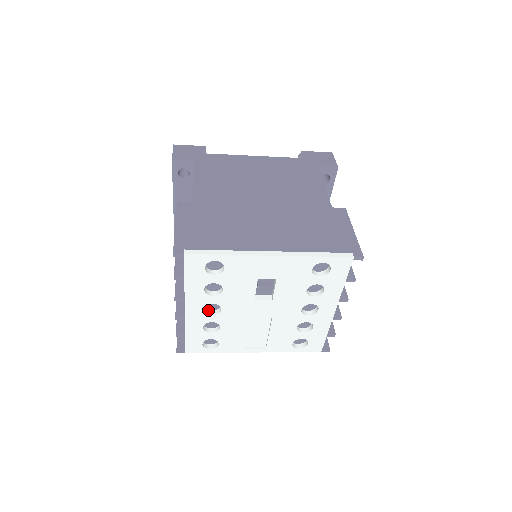
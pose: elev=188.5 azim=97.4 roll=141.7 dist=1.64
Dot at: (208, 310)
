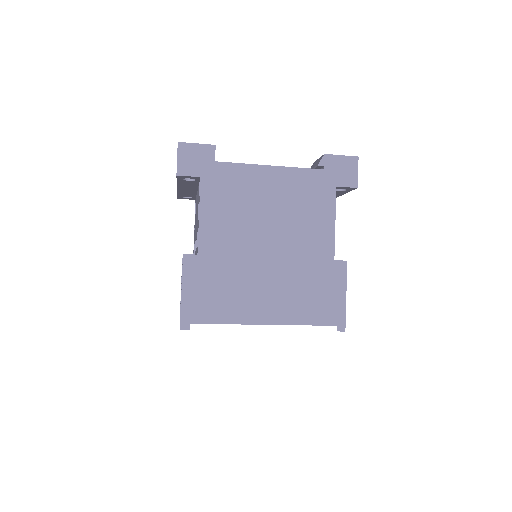
Dot at: occluded
